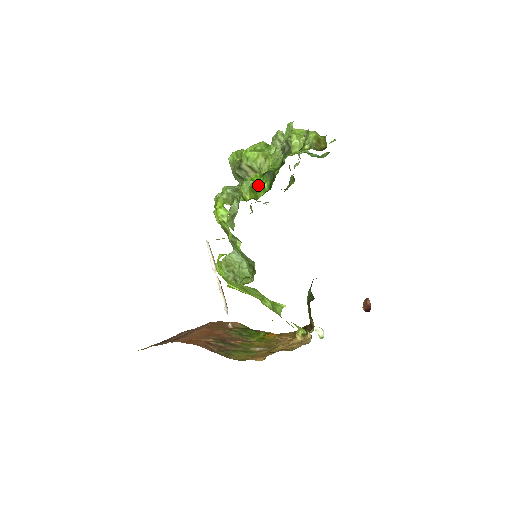
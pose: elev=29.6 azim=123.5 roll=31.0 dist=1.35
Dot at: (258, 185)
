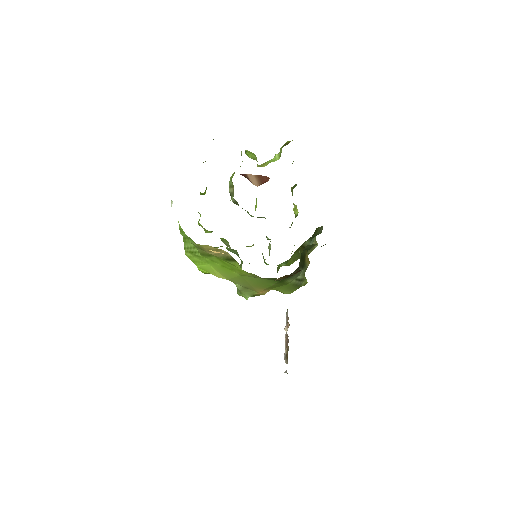
Dot at: occluded
